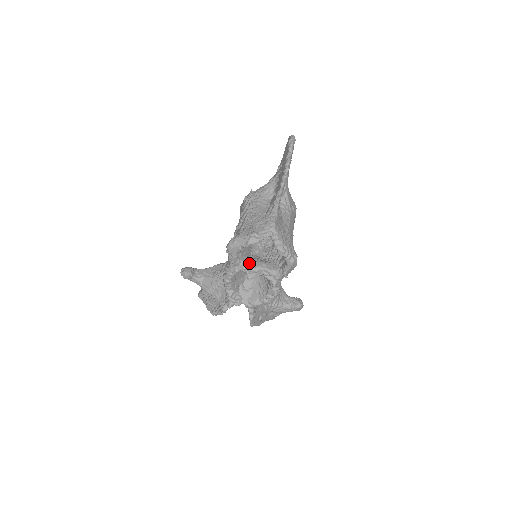
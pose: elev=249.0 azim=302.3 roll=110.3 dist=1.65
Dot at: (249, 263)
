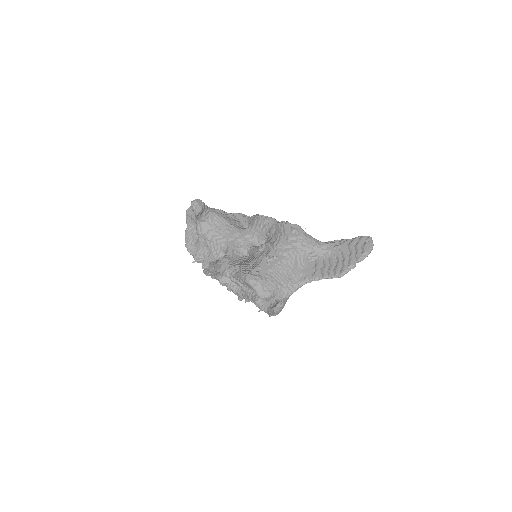
Dot at: occluded
